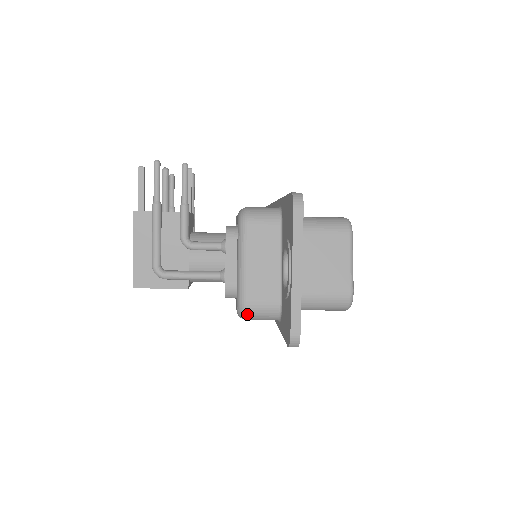
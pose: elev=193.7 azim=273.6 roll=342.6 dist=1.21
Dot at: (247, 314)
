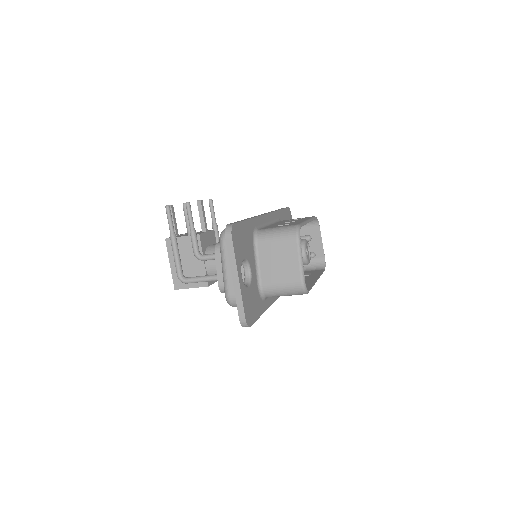
Dot at: (232, 304)
